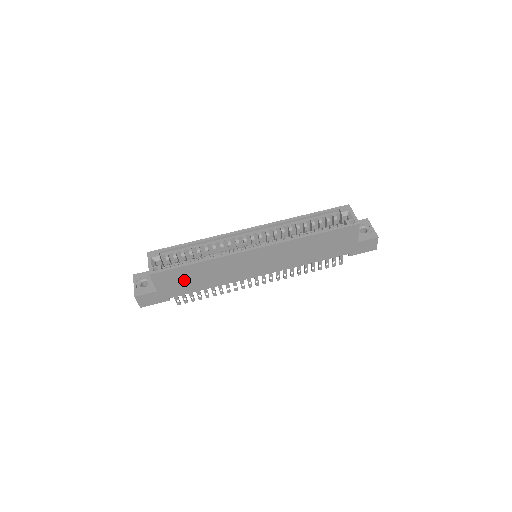
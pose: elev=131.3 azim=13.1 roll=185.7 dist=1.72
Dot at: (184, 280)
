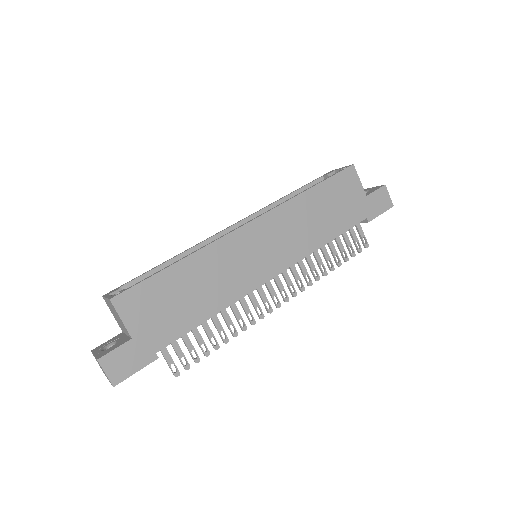
Dot at: (168, 304)
